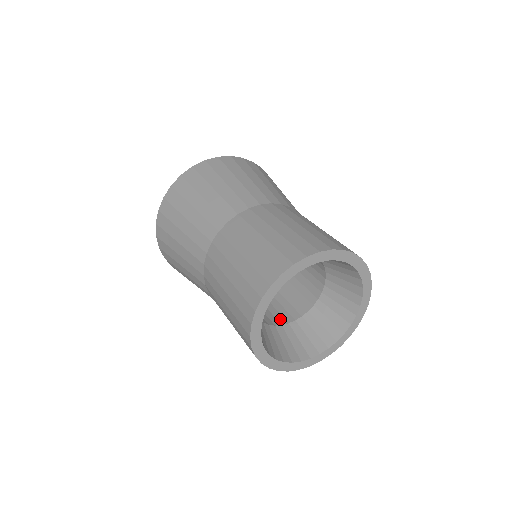
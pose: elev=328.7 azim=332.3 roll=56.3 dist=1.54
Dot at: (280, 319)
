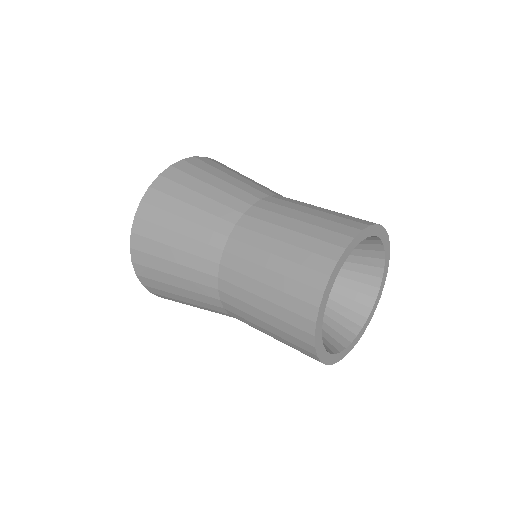
Dot at: occluded
